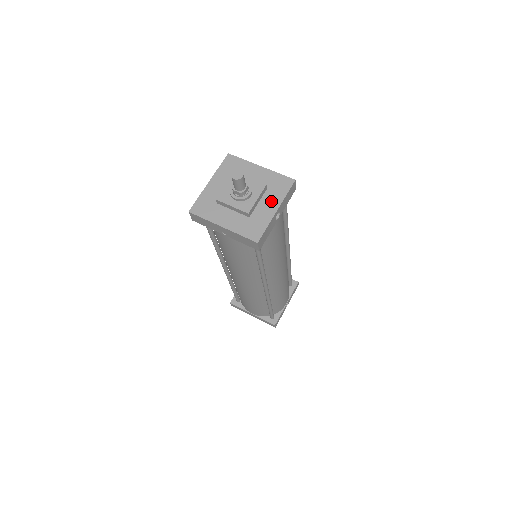
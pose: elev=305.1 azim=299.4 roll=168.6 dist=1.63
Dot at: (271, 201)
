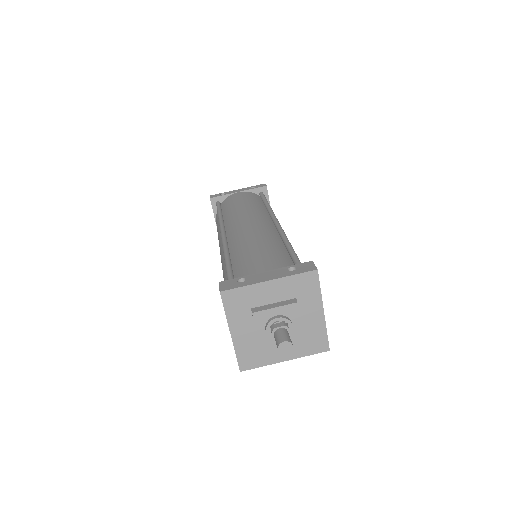
Dot at: occluded
